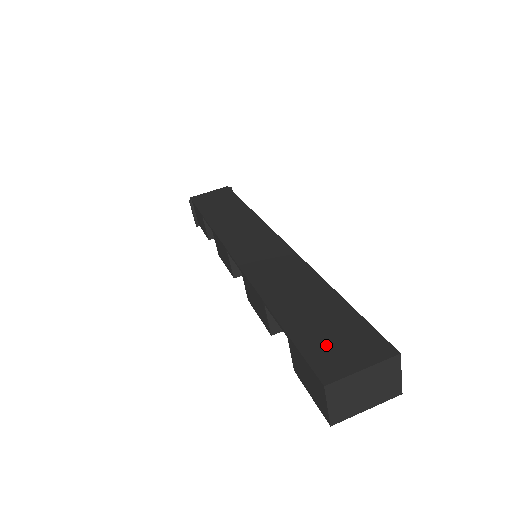
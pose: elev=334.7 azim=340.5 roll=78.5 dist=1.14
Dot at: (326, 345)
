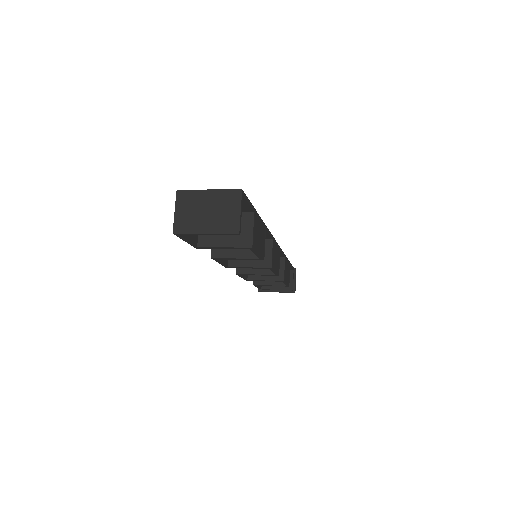
Dot at: occluded
